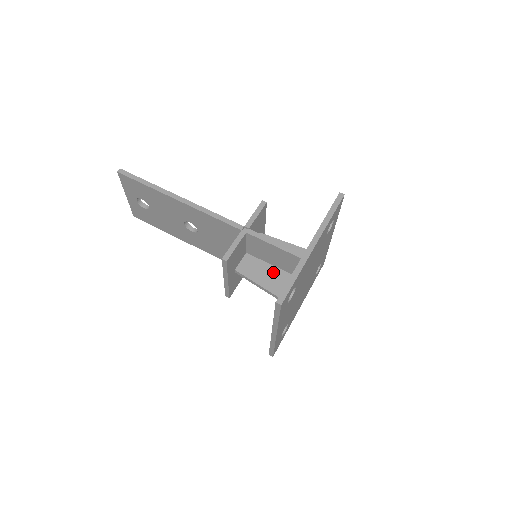
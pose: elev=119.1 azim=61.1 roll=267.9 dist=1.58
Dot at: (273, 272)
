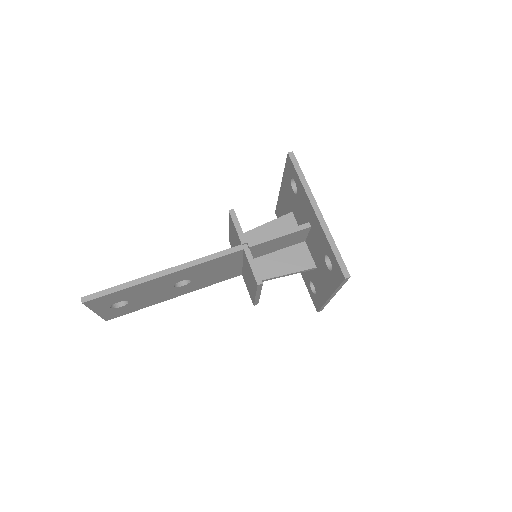
Dot at: (282, 256)
